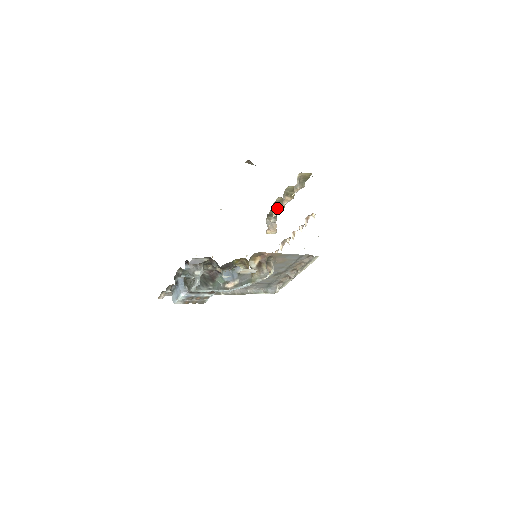
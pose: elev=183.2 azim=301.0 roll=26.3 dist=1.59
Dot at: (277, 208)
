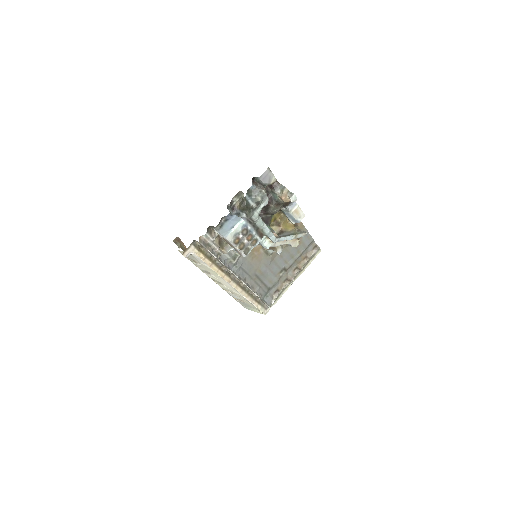
Dot at: occluded
